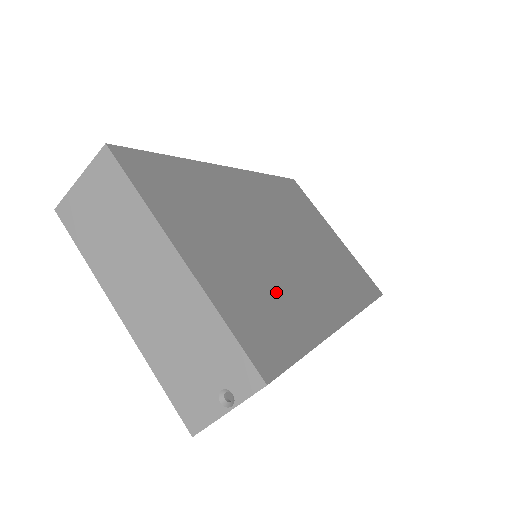
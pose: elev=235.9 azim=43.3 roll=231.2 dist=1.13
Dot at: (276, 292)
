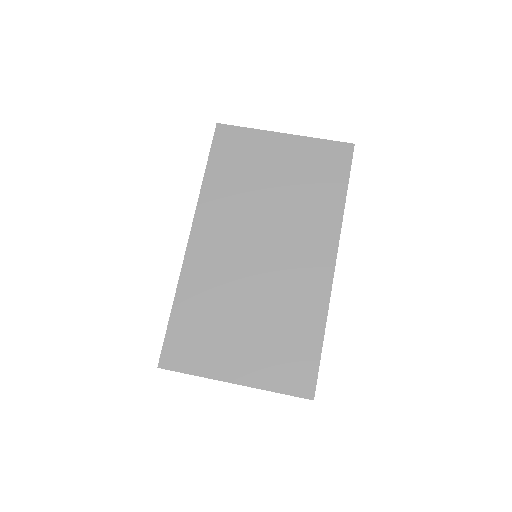
Dot at: (284, 322)
